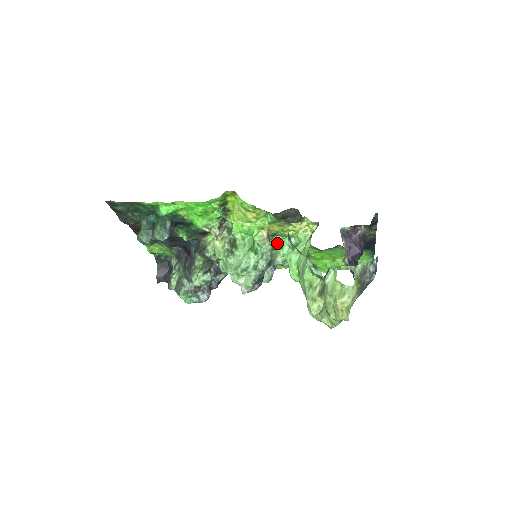
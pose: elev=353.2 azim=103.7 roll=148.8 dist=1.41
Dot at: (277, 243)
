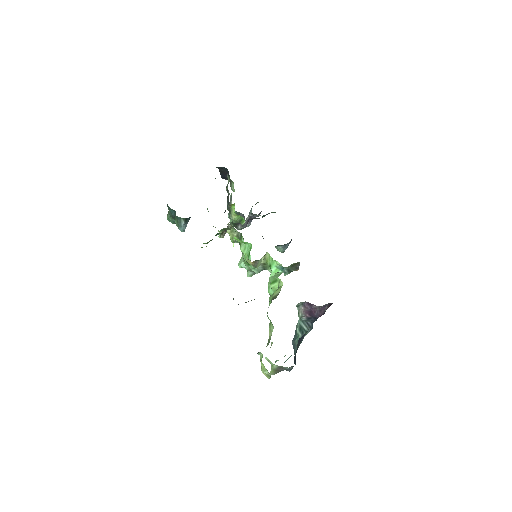
Dot at: (268, 260)
